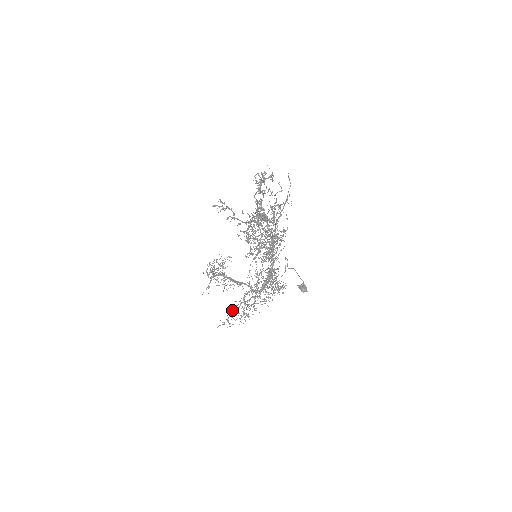
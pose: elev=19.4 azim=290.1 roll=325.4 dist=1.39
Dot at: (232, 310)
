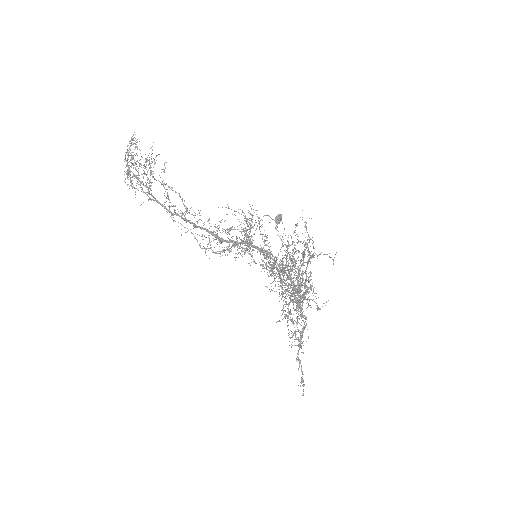
Dot at: occluded
